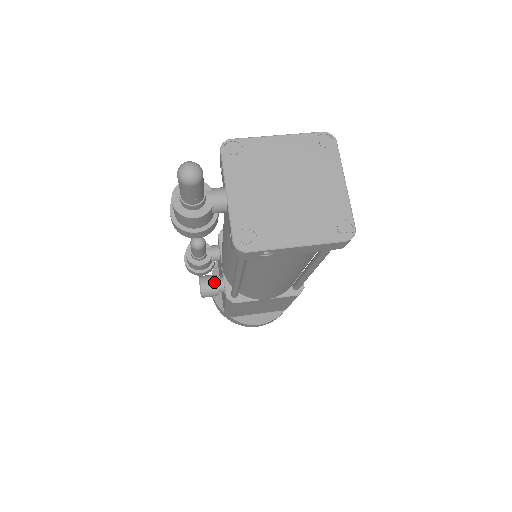
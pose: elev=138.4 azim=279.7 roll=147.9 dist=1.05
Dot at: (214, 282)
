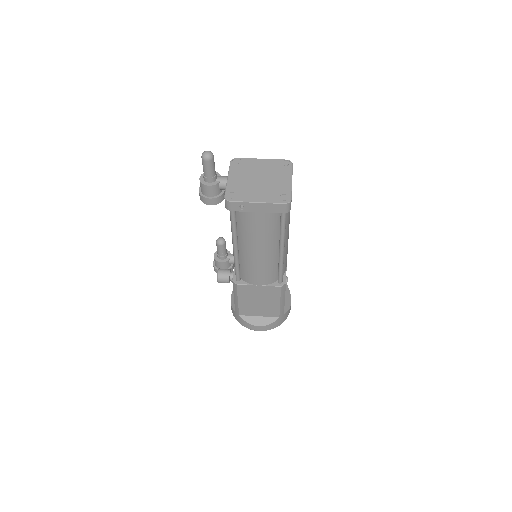
Dot at: (227, 271)
